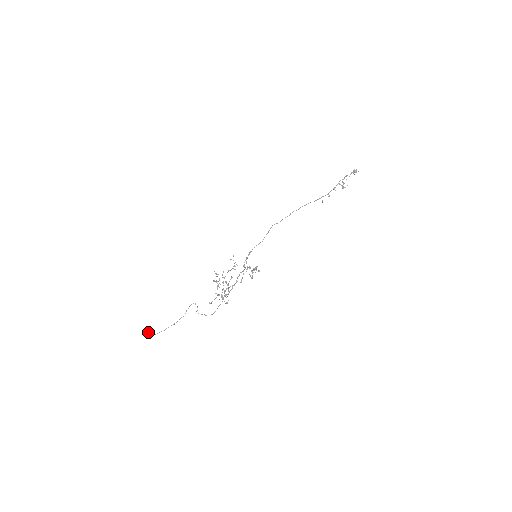
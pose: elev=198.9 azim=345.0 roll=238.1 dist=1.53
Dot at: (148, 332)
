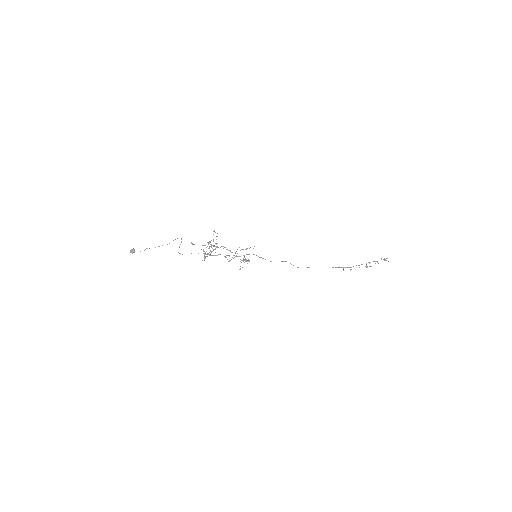
Dot at: (133, 249)
